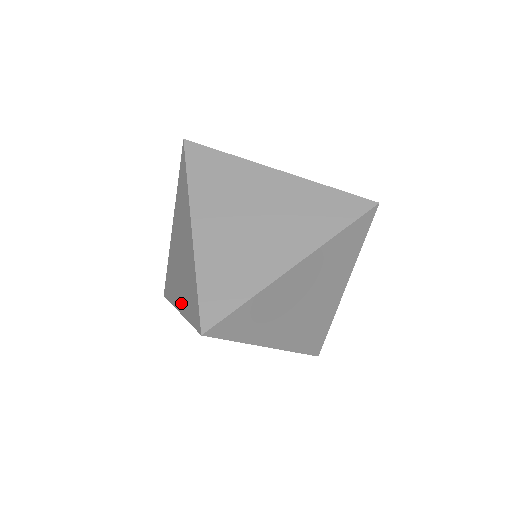
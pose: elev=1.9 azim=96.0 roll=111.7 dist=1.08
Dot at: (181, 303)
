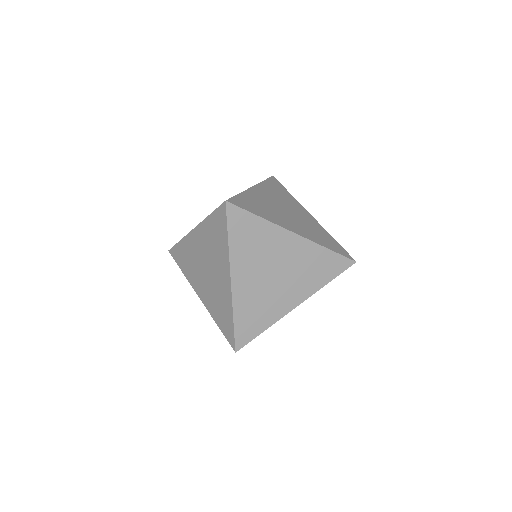
Dot at: (205, 300)
